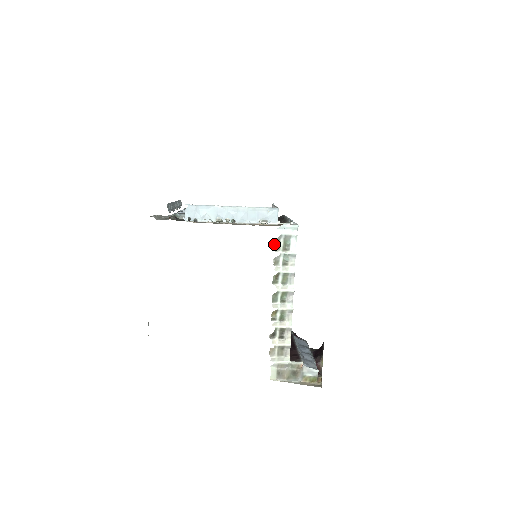
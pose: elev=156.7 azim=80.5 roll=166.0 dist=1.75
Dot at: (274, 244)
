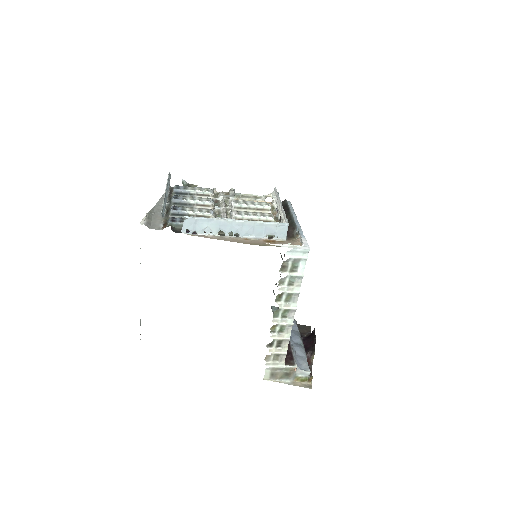
Dot at: (281, 266)
